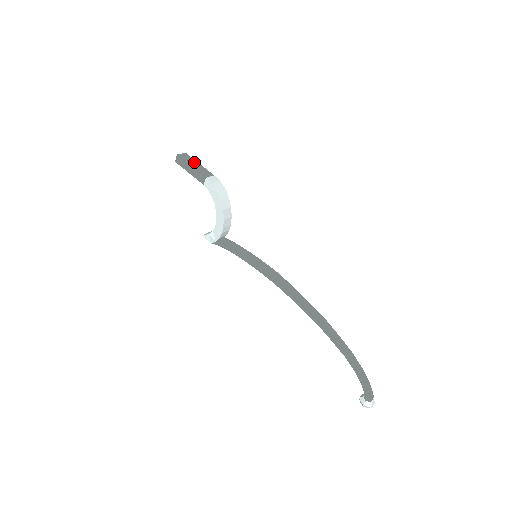
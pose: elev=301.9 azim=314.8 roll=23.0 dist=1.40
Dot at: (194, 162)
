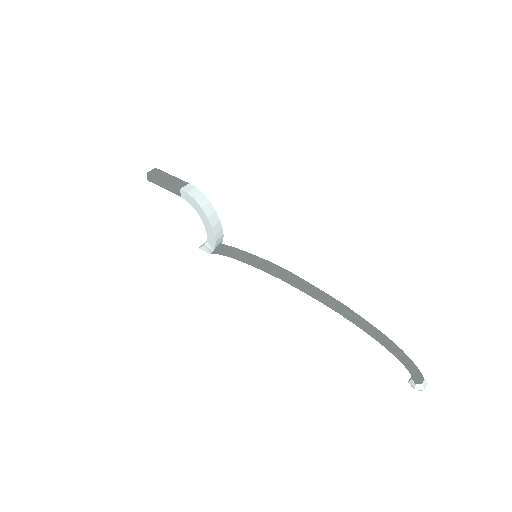
Dot at: (166, 175)
